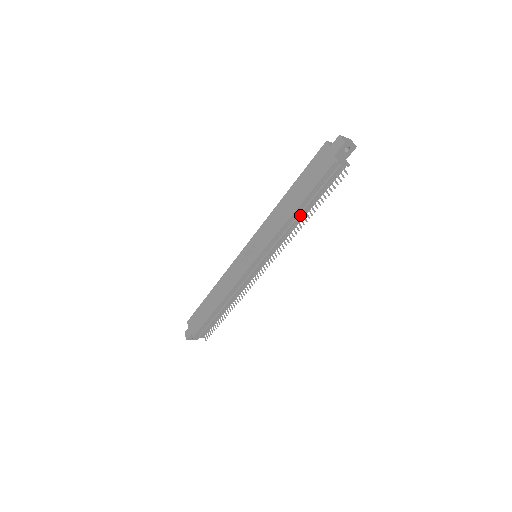
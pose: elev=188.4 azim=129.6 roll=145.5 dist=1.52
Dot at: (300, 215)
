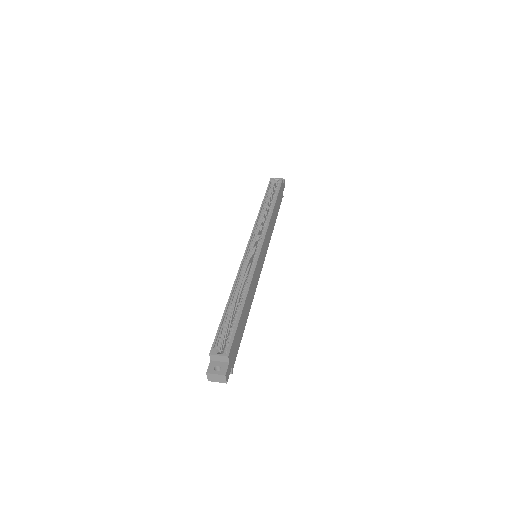
Dot at: occluded
